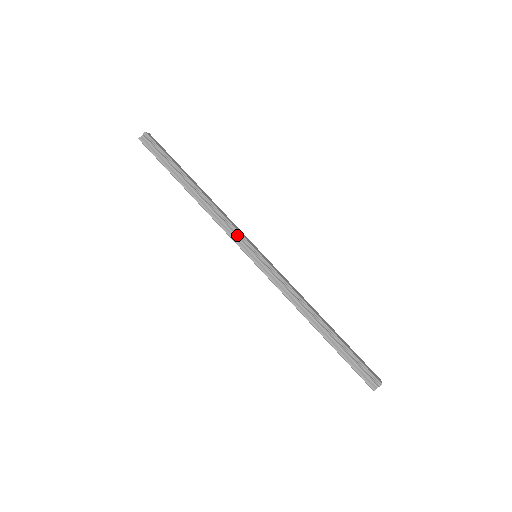
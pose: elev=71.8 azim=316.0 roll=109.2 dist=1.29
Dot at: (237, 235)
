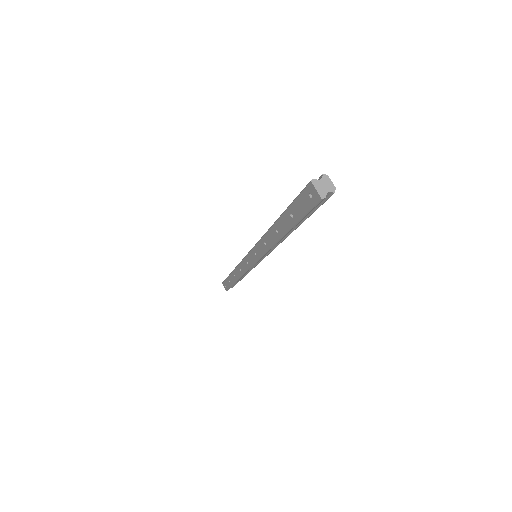
Dot at: occluded
